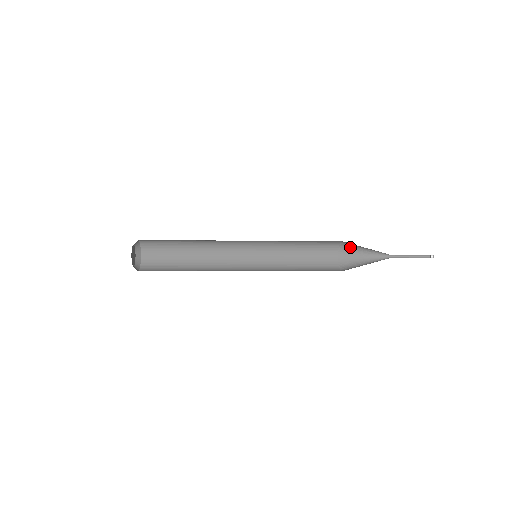
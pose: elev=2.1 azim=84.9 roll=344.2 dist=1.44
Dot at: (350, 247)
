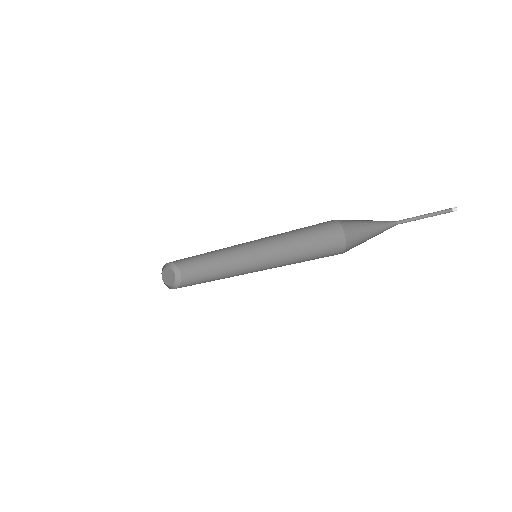
Dot at: (354, 229)
